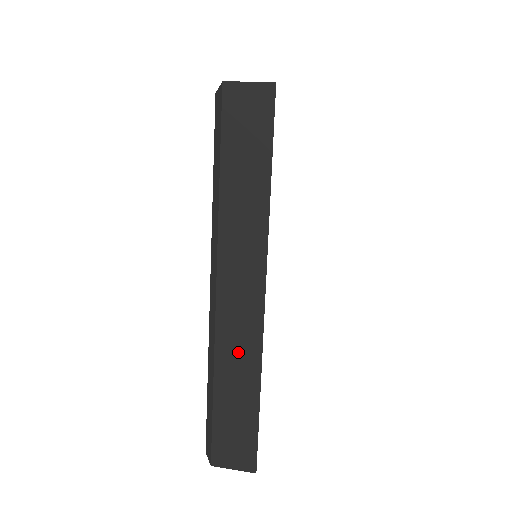
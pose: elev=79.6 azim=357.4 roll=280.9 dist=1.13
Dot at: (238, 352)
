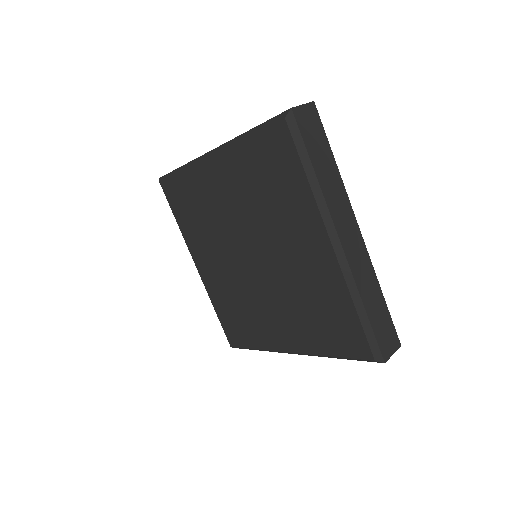
Dot at: (365, 276)
